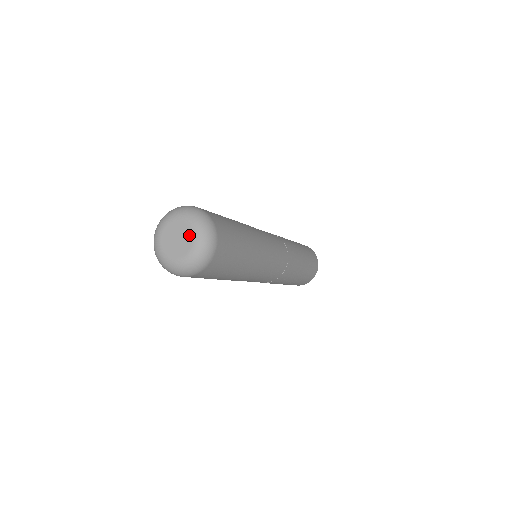
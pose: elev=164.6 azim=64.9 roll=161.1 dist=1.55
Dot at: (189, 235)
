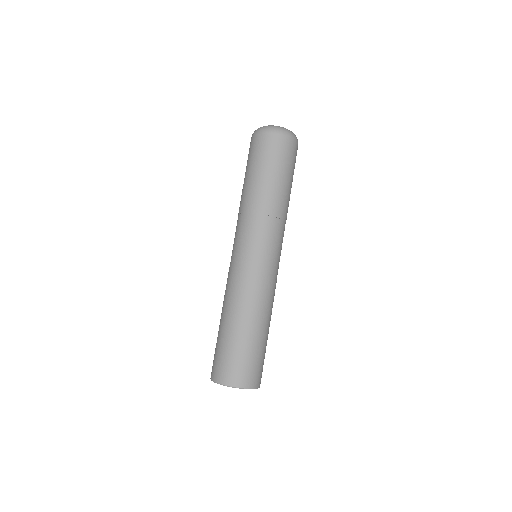
Dot at: occluded
